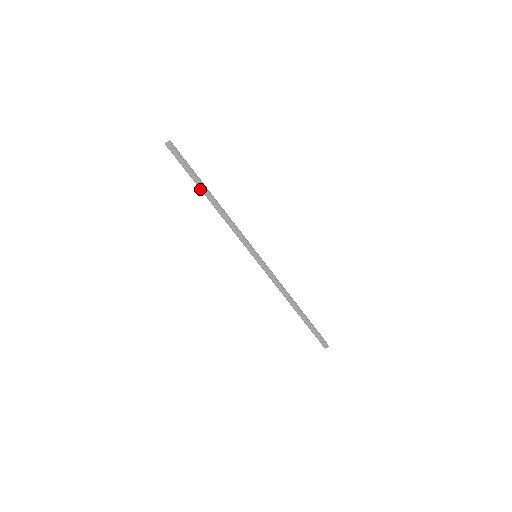
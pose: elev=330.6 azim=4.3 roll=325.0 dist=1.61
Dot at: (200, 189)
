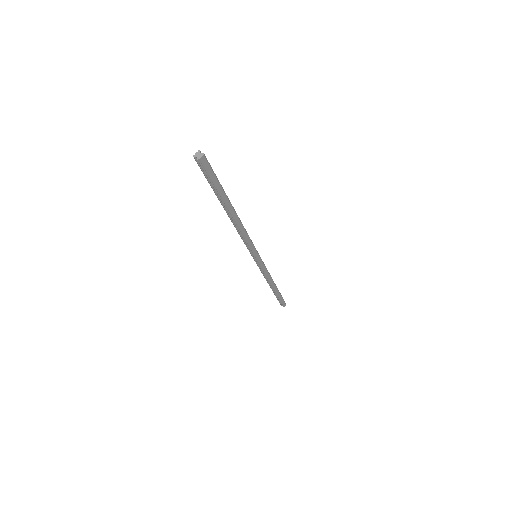
Dot at: (225, 207)
